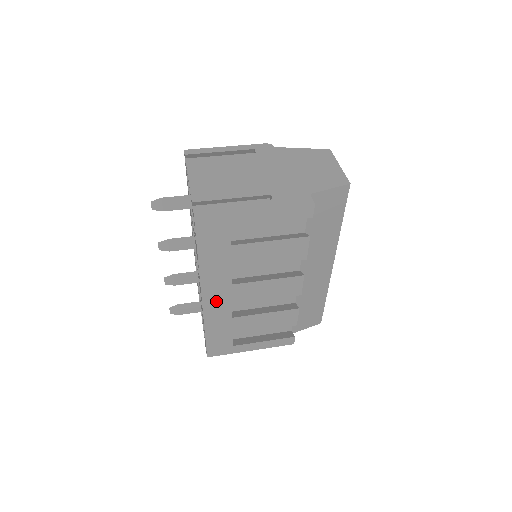
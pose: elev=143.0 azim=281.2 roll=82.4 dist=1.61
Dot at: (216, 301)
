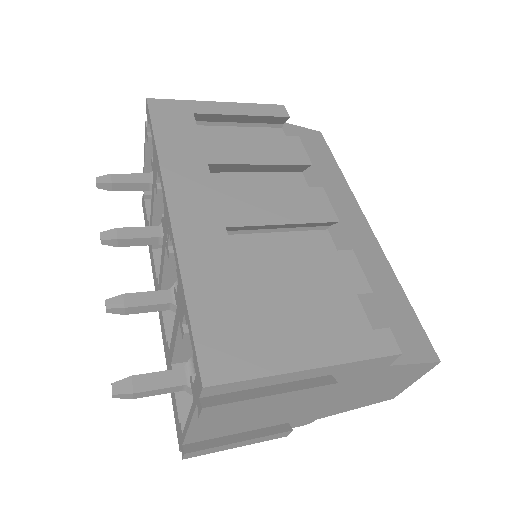
Dot at: (195, 218)
